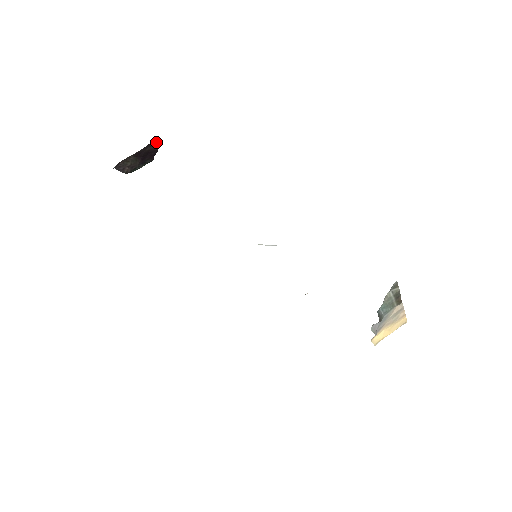
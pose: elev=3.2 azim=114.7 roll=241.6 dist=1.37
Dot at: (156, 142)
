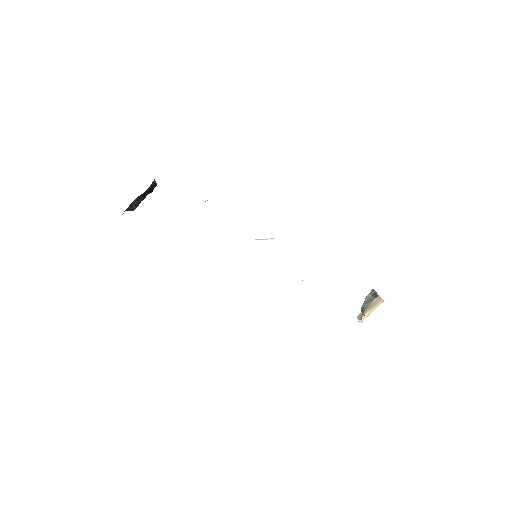
Dot at: (155, 181)
